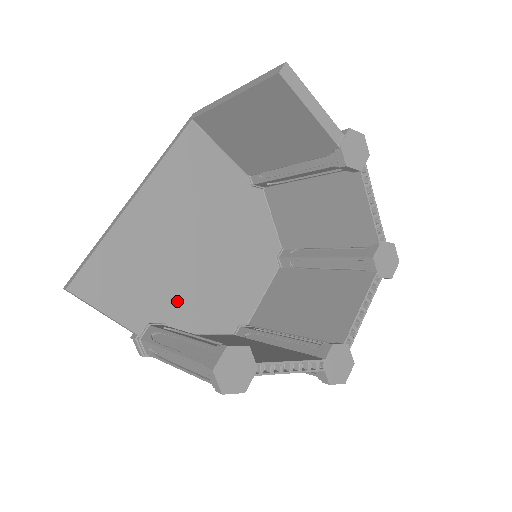
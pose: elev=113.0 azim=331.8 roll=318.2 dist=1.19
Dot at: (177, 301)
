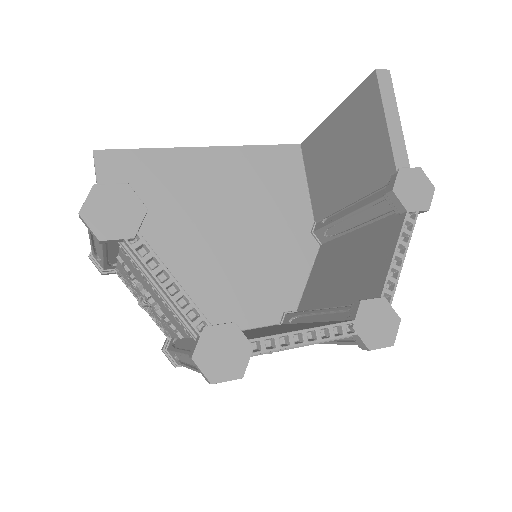
Dot at: (160, 247)
